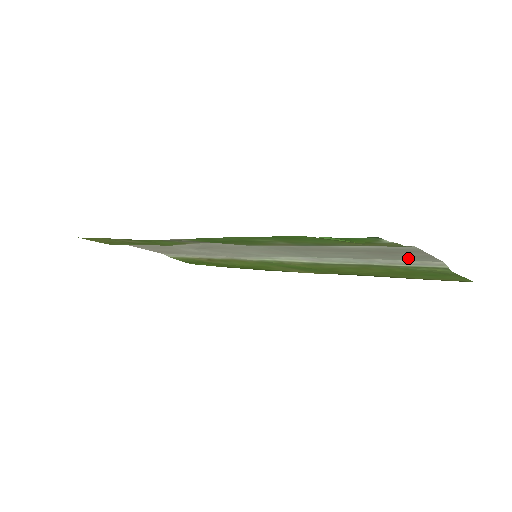
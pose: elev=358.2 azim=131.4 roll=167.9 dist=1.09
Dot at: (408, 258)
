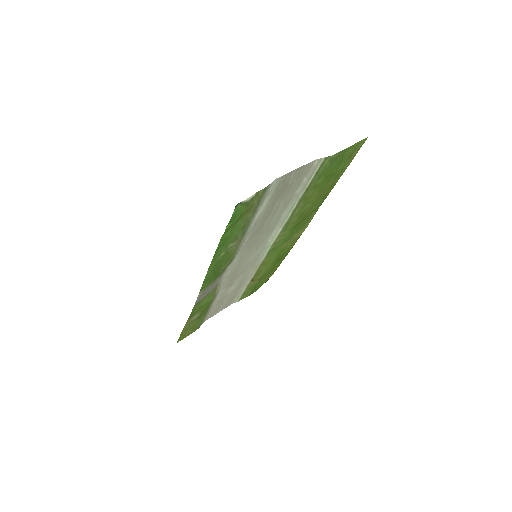
Dot at: (300, 178)
